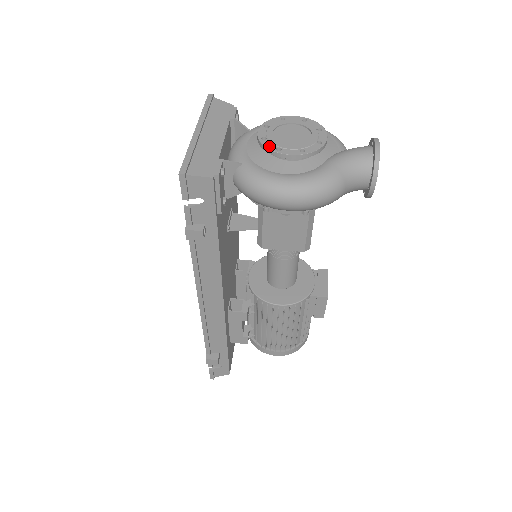
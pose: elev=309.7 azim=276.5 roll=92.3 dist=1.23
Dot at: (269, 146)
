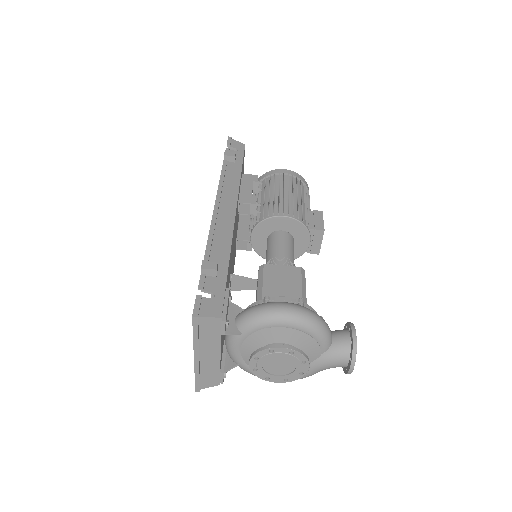
Dot at: (259, 376)
